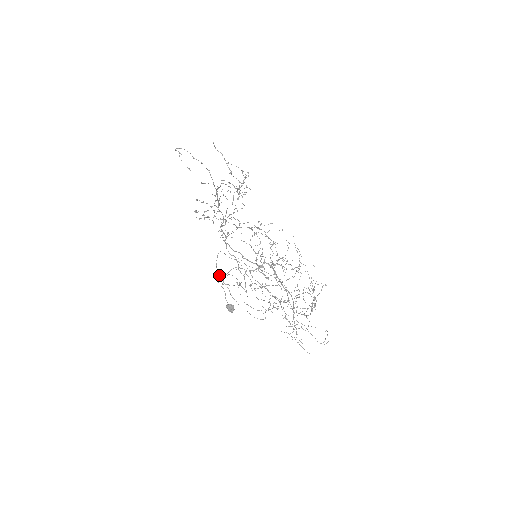
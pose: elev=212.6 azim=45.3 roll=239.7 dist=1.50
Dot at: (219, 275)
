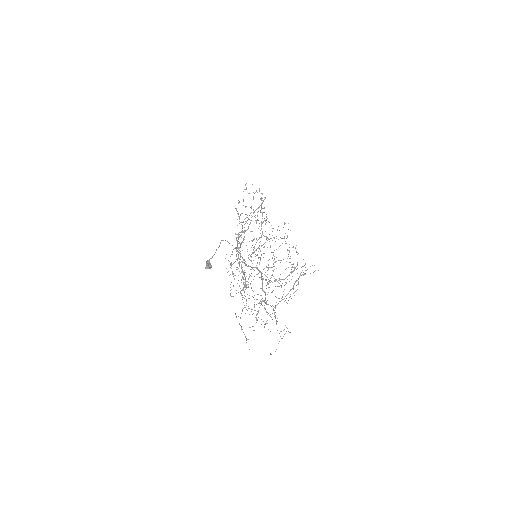
Dot at: occluded
